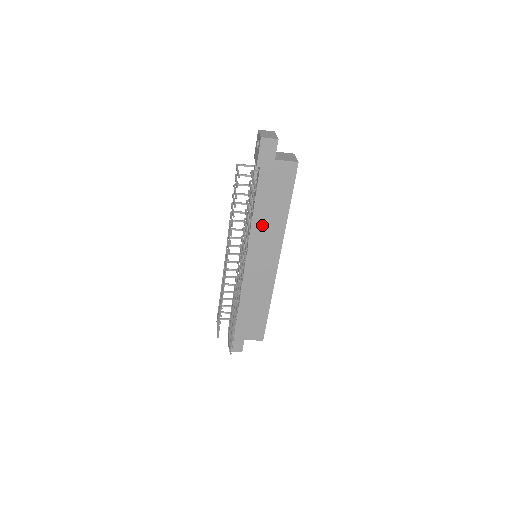
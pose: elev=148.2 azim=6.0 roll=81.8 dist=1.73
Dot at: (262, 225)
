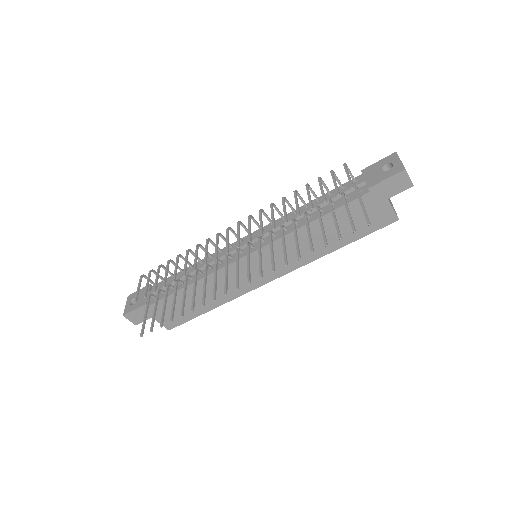
Dot at: (302, 240)
